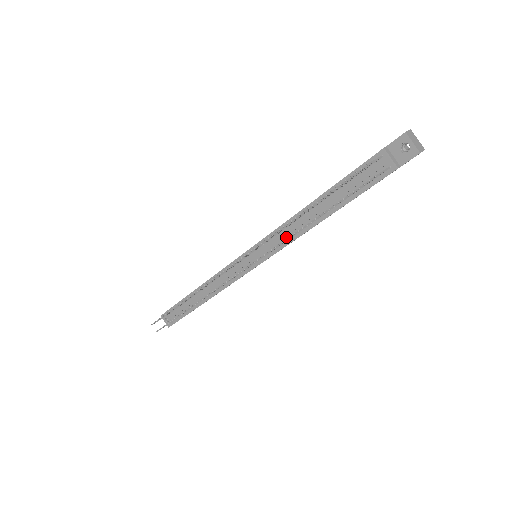
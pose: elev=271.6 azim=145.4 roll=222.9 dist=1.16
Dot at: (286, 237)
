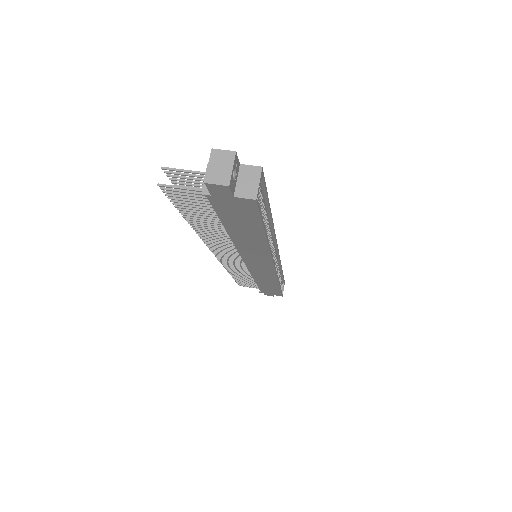
Dot at: occluded
